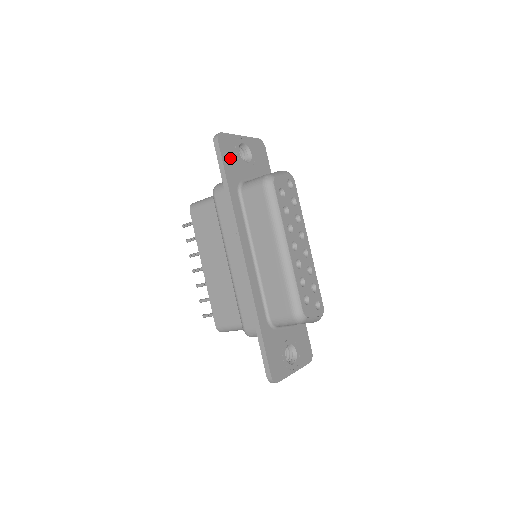
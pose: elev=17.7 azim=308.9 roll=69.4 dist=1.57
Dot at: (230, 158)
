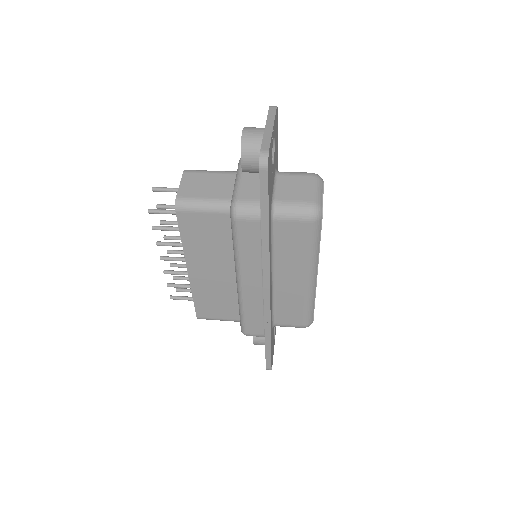
Dot at: (270, 180)
